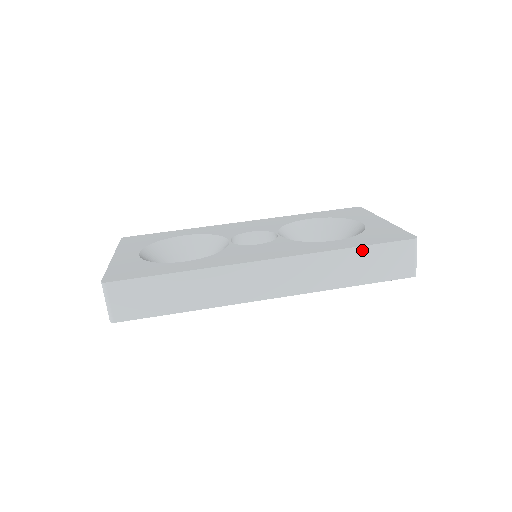
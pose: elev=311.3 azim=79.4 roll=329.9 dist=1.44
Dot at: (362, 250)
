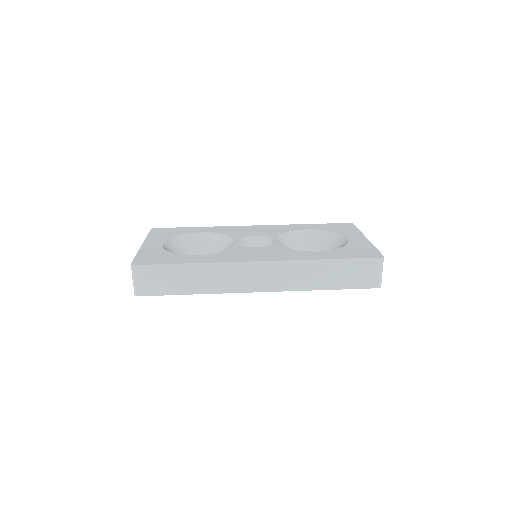
Dot at: (337, 262)
